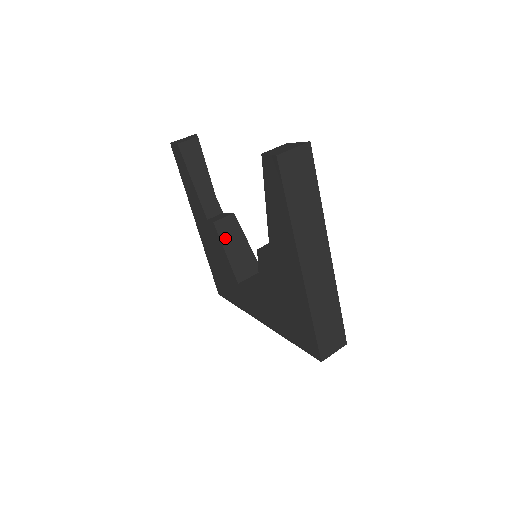
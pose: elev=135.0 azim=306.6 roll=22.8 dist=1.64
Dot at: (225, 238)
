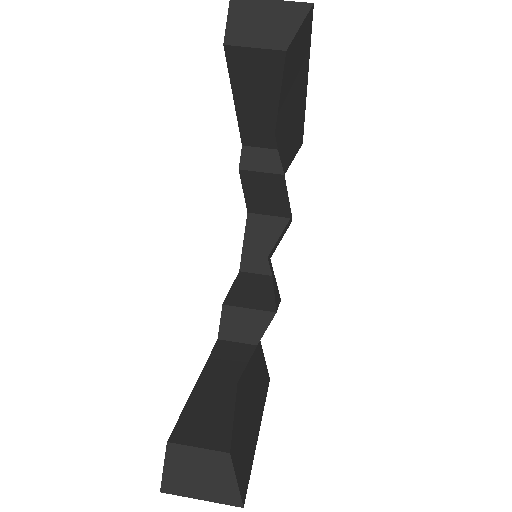
Dot at: (251, 185)
